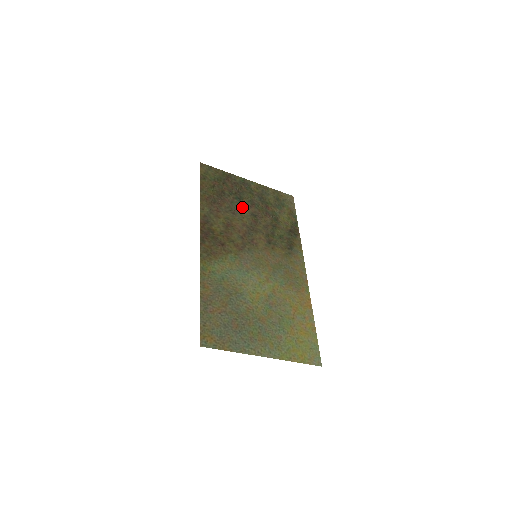
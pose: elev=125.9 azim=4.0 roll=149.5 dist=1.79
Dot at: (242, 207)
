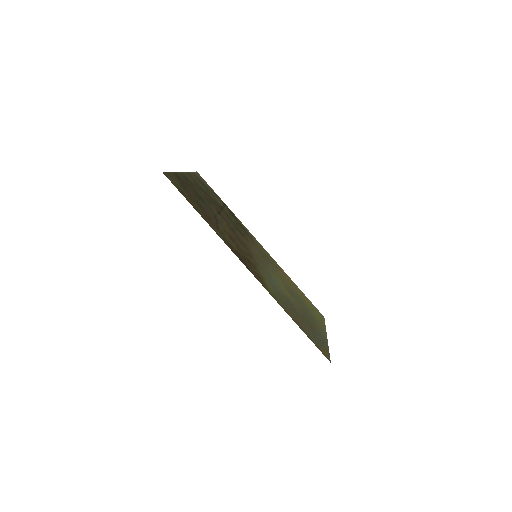
Dot at: (212, 209)
